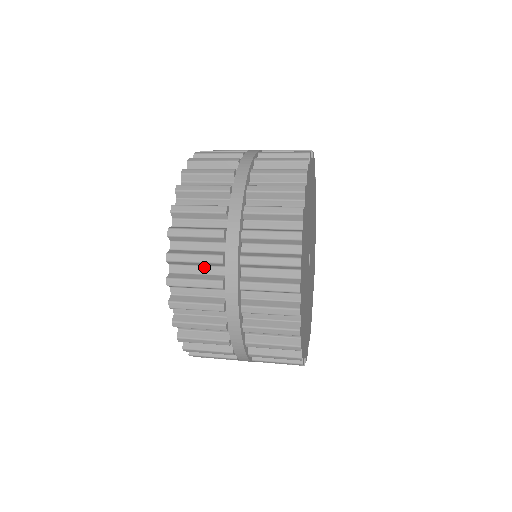
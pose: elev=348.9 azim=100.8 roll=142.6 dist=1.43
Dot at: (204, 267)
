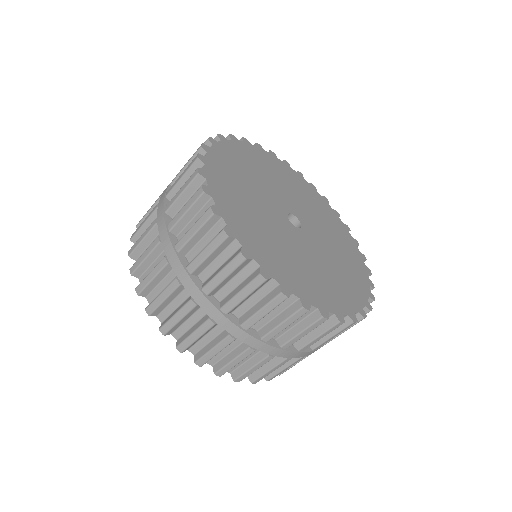
Dot at: occluded
